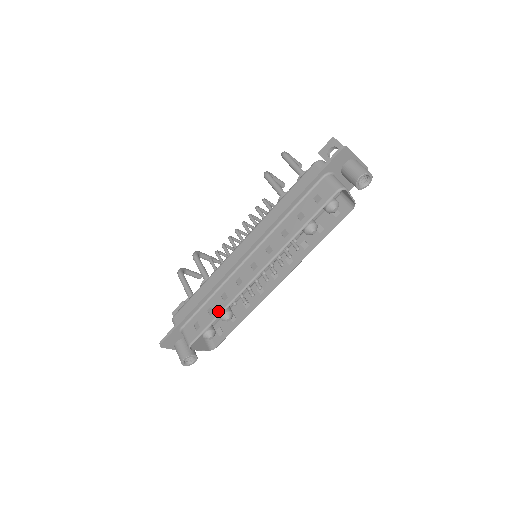
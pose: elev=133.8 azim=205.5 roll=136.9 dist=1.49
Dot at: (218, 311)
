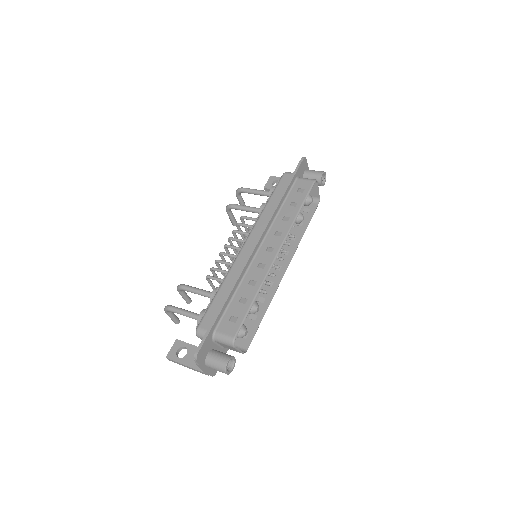
Dot at: (252, 295)
